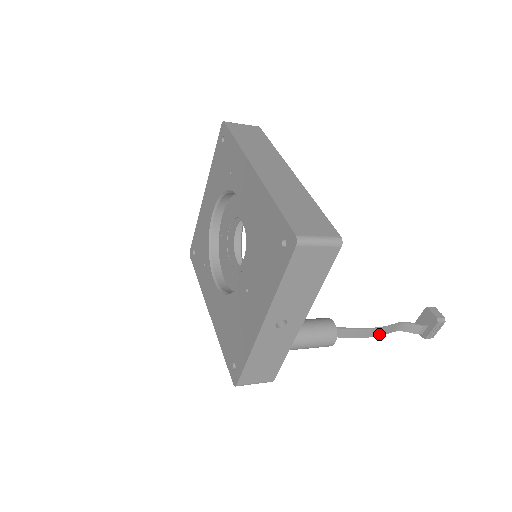
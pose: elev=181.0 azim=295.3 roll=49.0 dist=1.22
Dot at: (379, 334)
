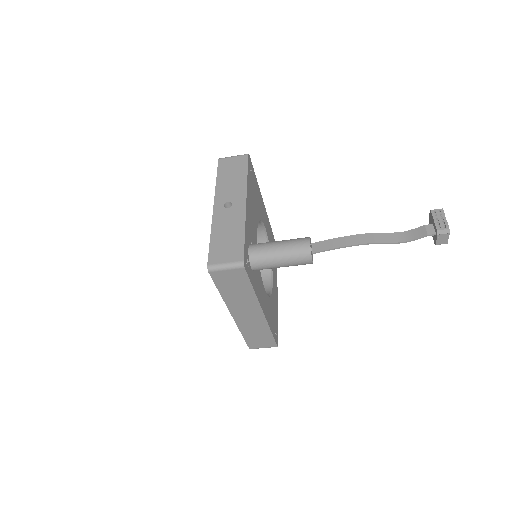
Dot at: (372, 241)
